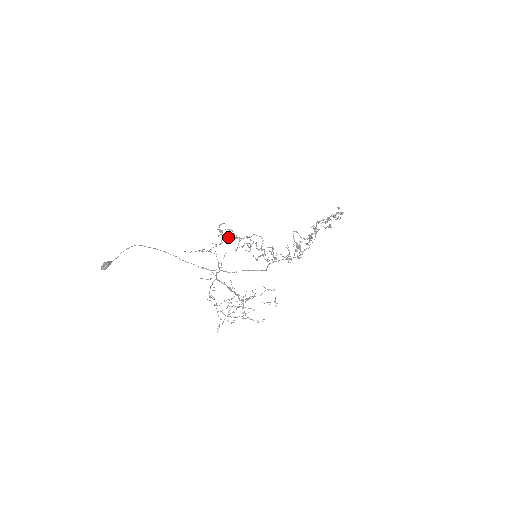
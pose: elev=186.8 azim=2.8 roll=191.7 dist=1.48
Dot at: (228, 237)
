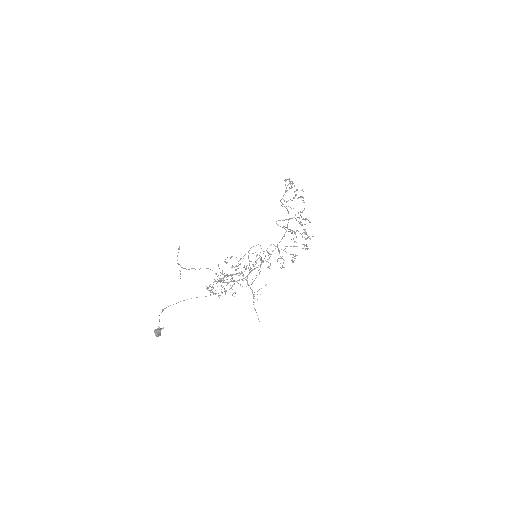
Dot at: occluded
